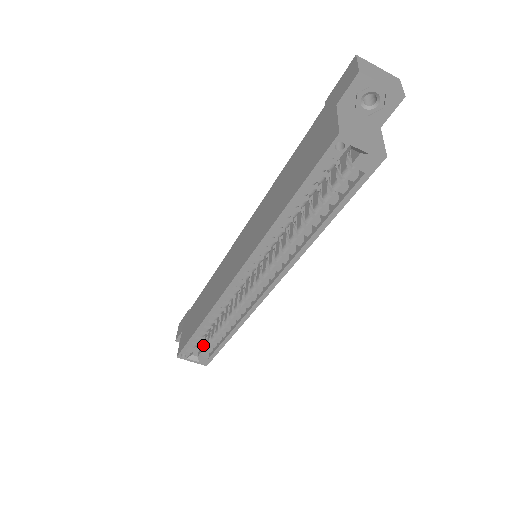
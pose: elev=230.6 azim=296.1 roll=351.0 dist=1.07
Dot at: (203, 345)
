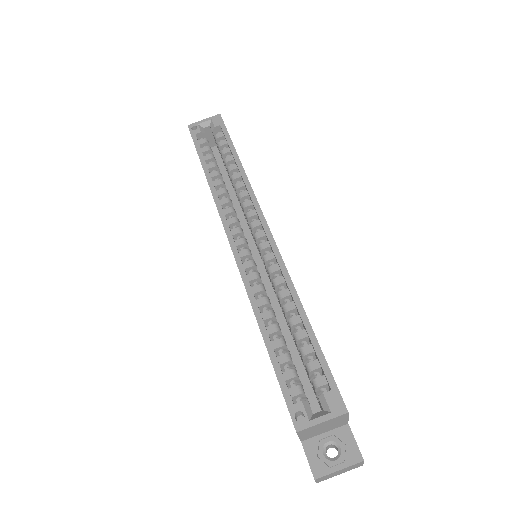
Dot at: occluded
